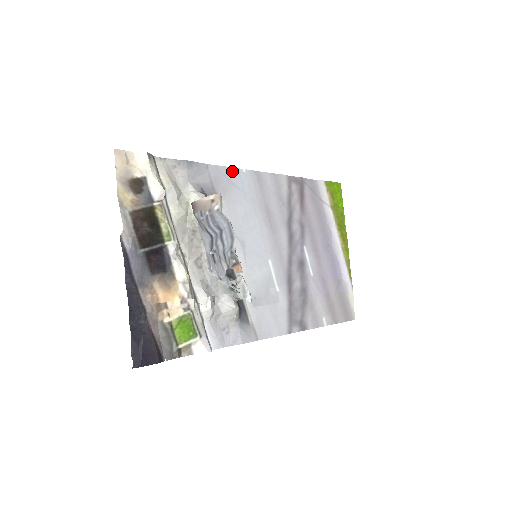
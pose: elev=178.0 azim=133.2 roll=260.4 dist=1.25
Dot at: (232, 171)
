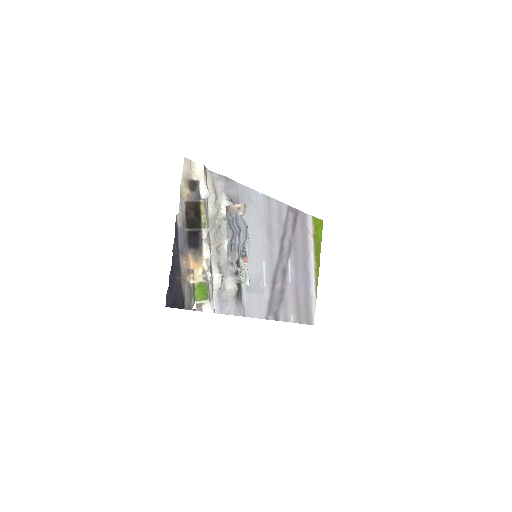
Dot at: (252, 192)
